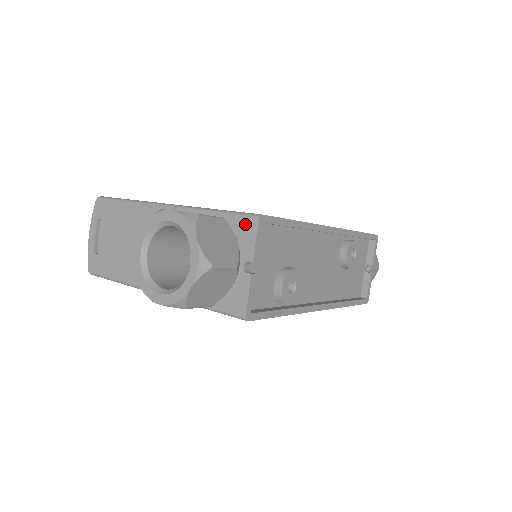
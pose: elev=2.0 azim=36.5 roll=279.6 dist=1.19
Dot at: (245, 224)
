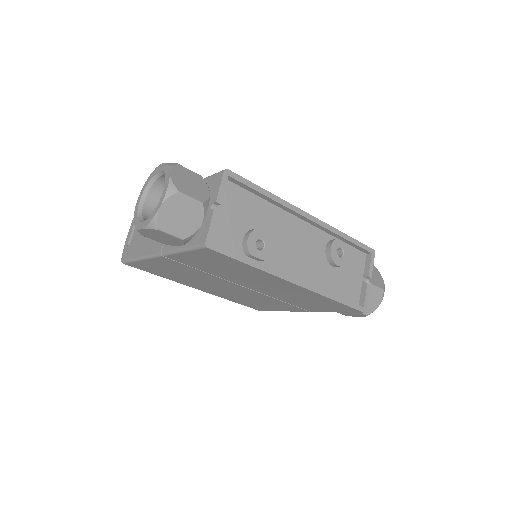
Dot at: (216, 178)
